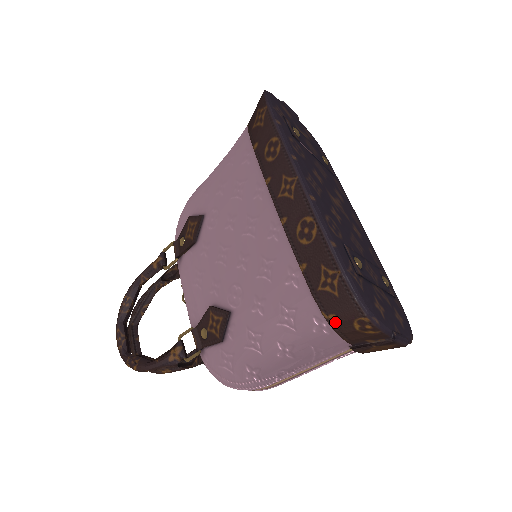
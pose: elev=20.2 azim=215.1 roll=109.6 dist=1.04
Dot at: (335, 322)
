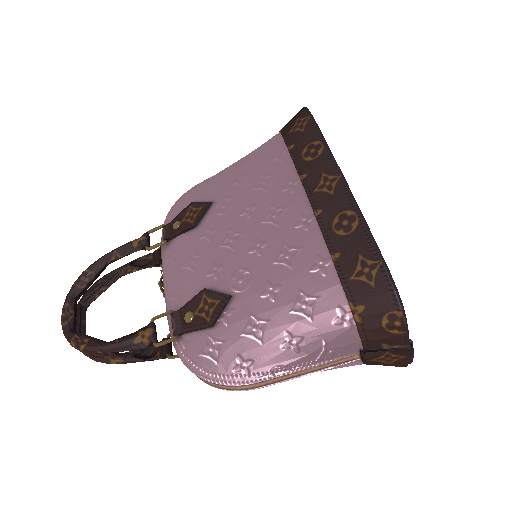
Dot at: (362, 314)
